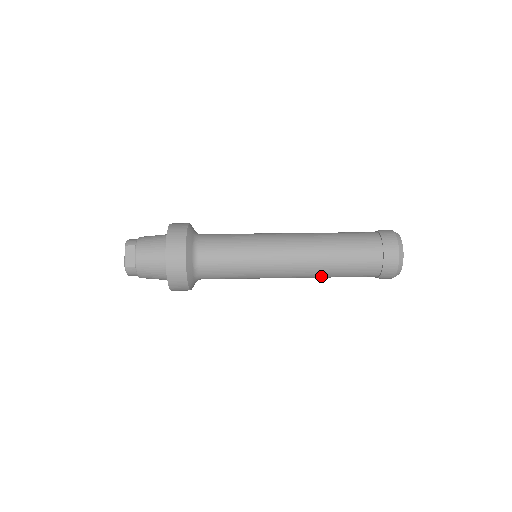
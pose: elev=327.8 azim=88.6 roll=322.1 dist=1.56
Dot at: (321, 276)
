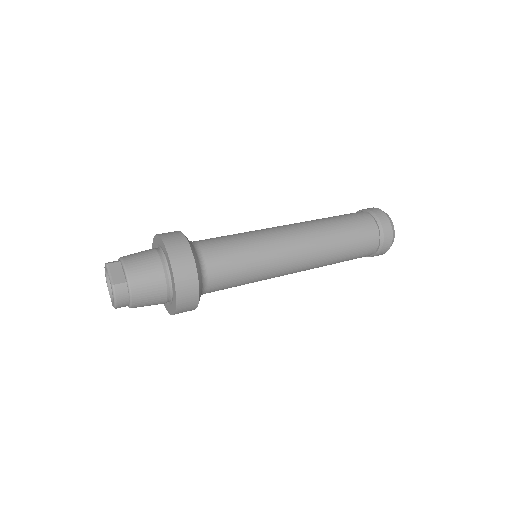
Dot at: (329, 257)
